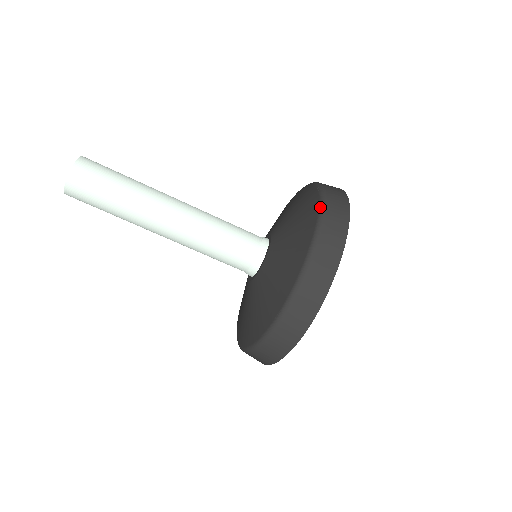
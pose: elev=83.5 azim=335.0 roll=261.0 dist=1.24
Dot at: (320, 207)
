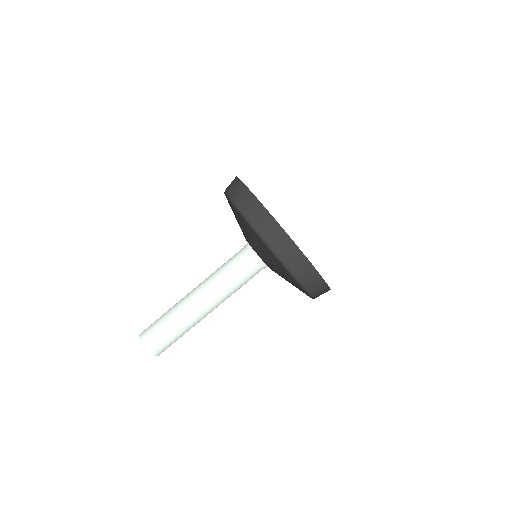
Dot at: (224, 193)
